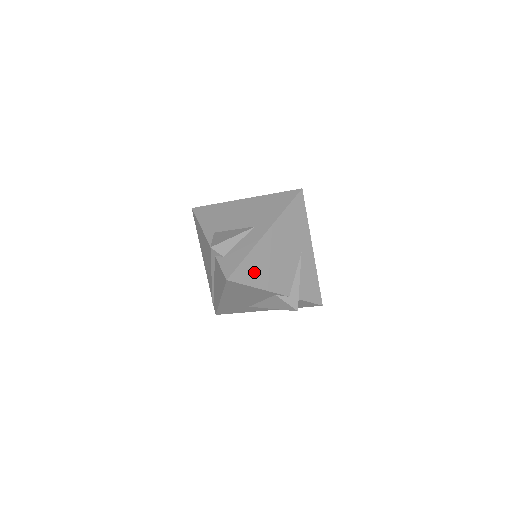
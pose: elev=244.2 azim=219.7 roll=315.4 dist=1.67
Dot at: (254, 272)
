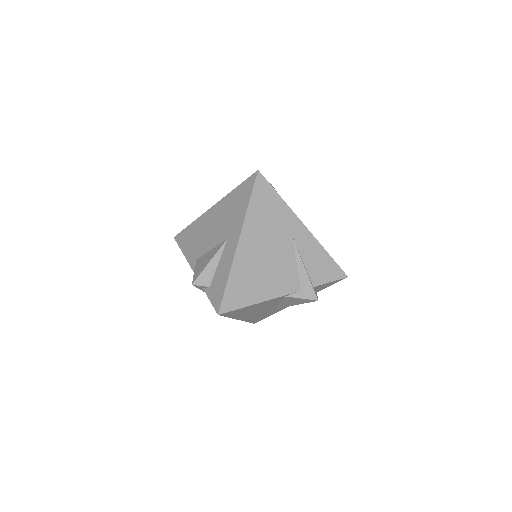
Dot at: (246, 289)
